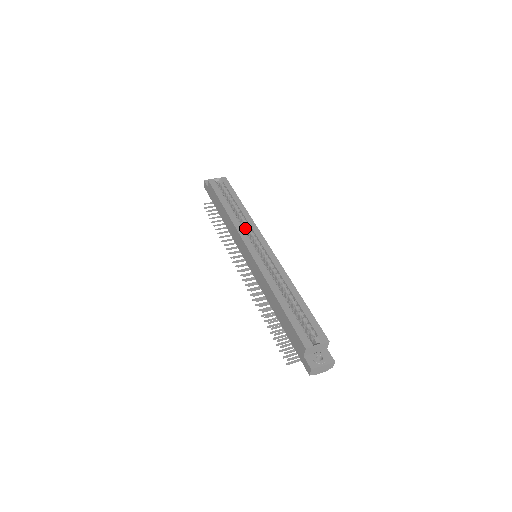
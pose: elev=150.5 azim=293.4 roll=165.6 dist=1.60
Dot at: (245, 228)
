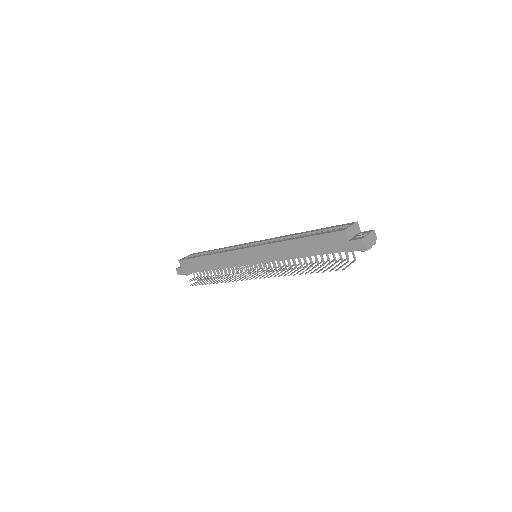
Dot at: occluded
